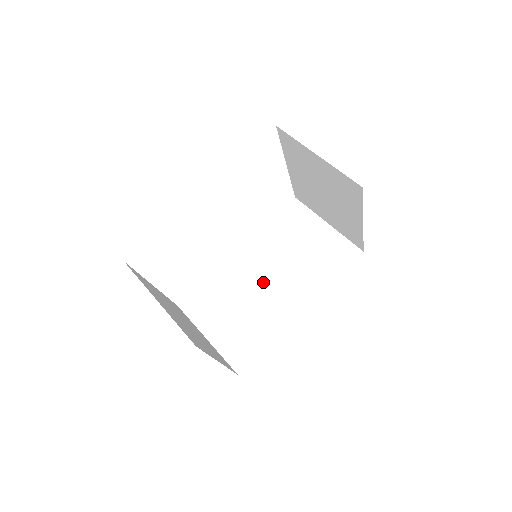
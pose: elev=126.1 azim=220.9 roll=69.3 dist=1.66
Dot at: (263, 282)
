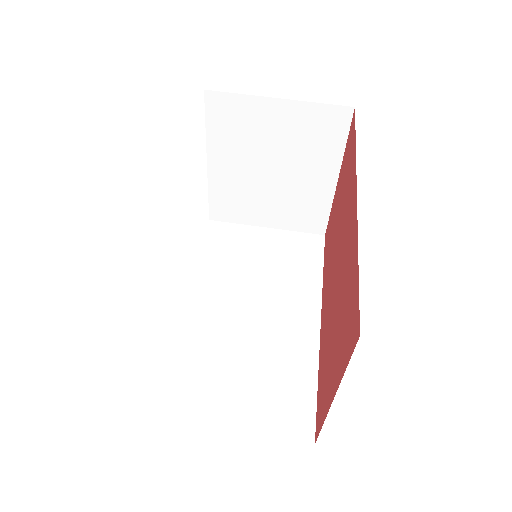
Dot at: (248, 317)
